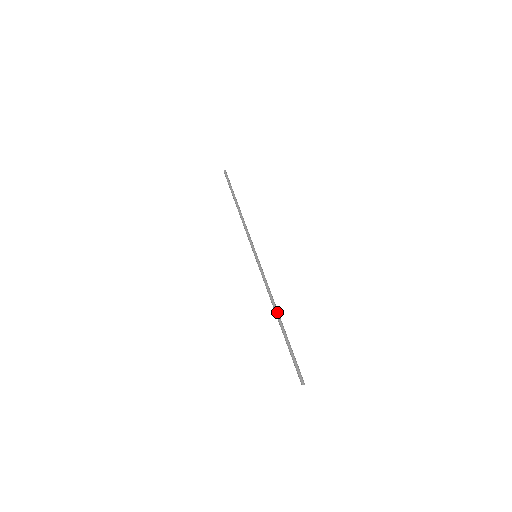
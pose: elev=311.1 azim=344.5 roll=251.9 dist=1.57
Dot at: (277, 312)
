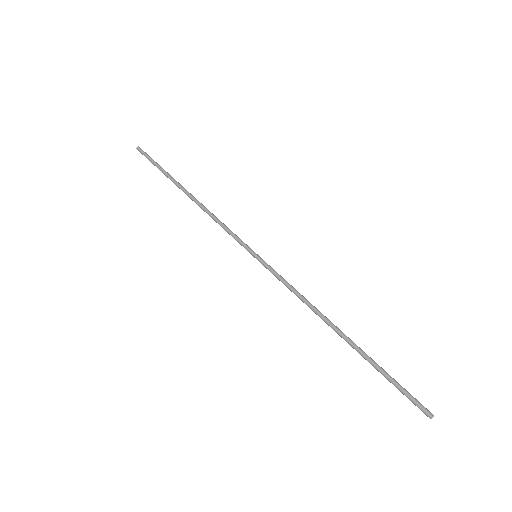
Dot at: (333, 329)
